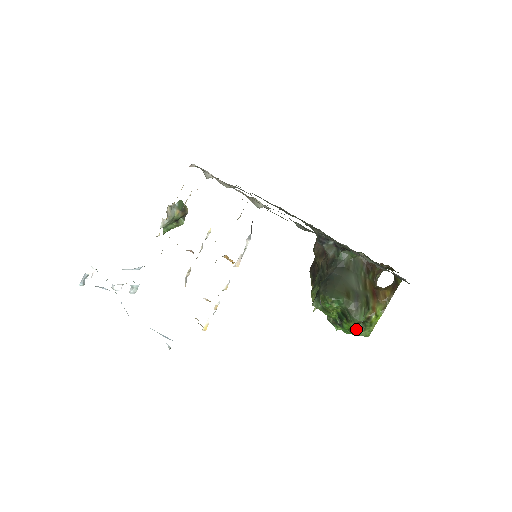
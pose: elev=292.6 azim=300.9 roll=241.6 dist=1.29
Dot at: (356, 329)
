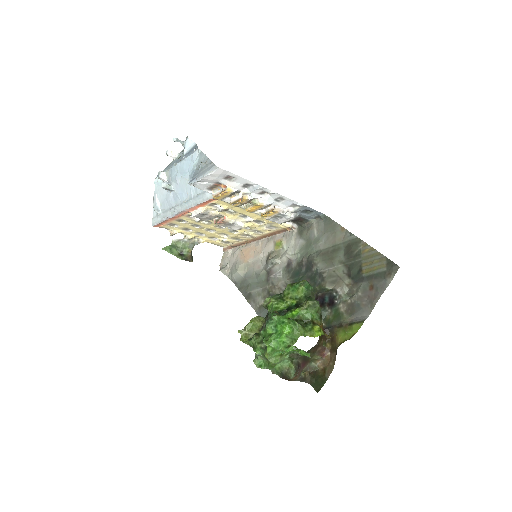
Dot at: (296, 321)
